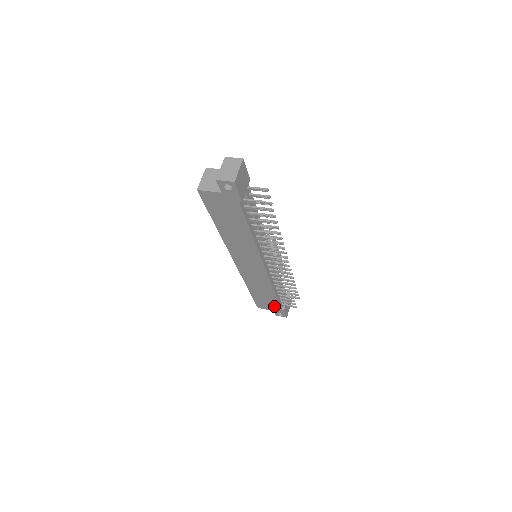
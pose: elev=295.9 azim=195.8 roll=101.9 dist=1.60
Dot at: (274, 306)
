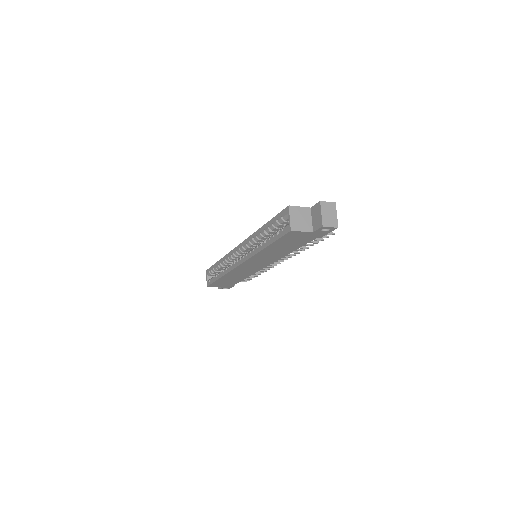
Dot at: (228, 284)
